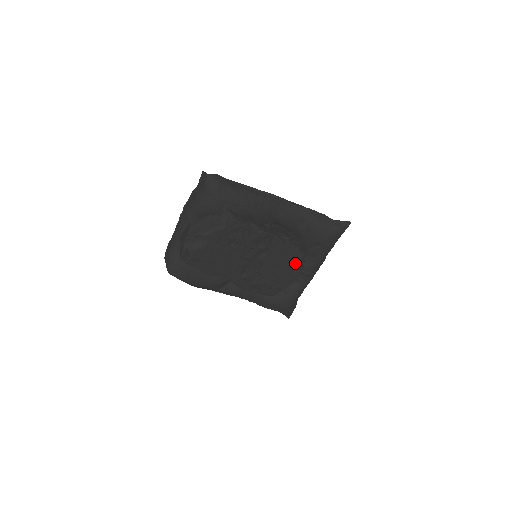
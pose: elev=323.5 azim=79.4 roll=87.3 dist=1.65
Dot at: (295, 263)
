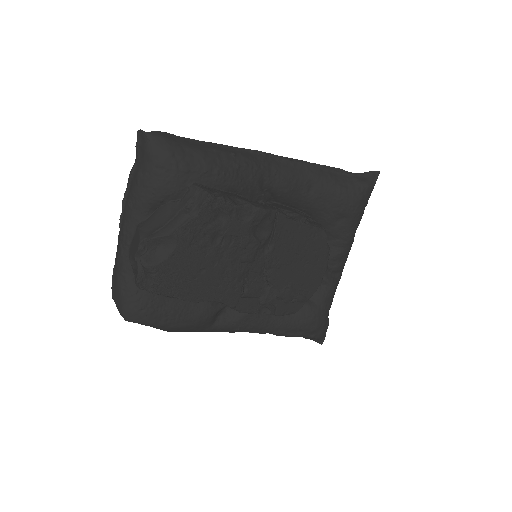
Dot at: (317, 252)
